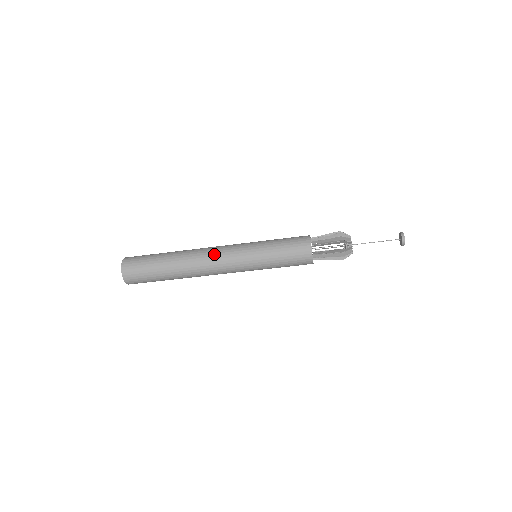
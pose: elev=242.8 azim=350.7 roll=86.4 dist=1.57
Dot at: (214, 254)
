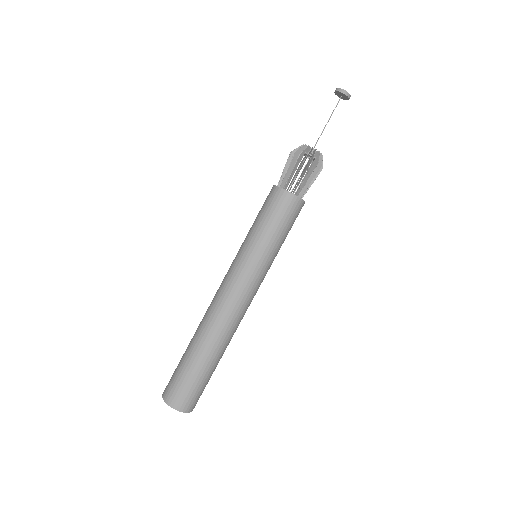
Dot at: (221, 296)
